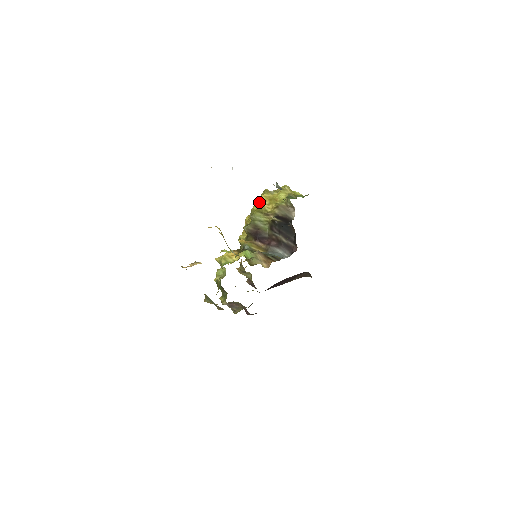
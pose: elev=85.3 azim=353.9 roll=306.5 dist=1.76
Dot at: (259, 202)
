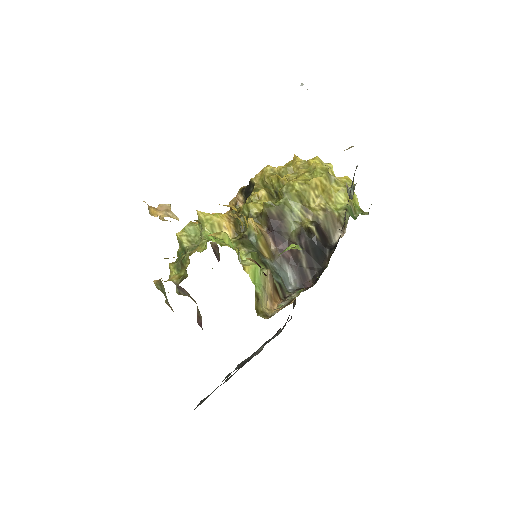
Dot at: (308, 184)
